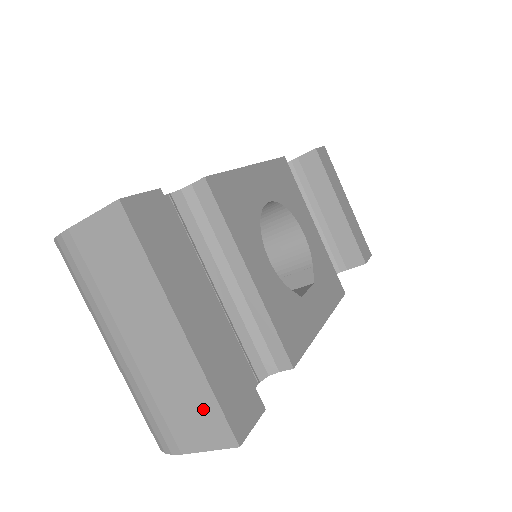
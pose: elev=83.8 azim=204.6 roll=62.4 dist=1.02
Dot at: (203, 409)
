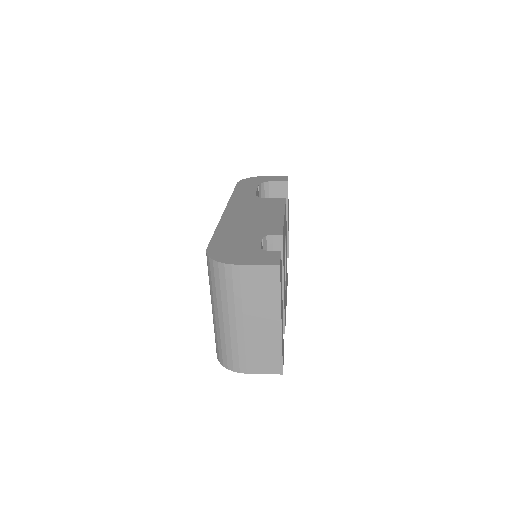
Dot at: (272, 357)
